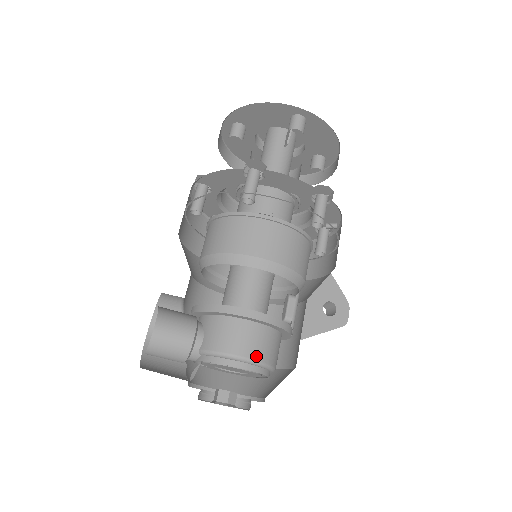
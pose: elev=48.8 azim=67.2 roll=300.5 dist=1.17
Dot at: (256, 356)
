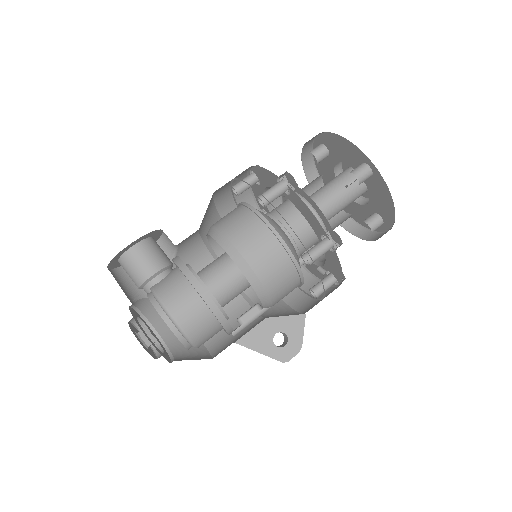
Dot at: (180, 320)
